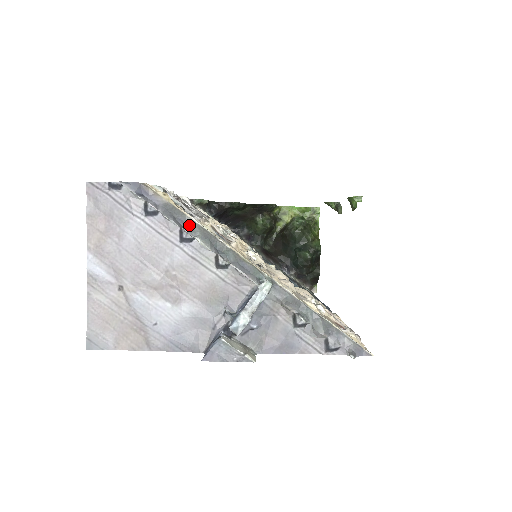
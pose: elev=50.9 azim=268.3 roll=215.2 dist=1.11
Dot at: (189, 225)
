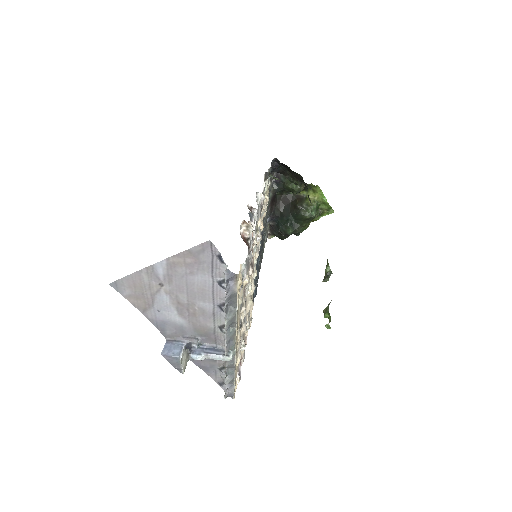
Dot at: (232, 307)
